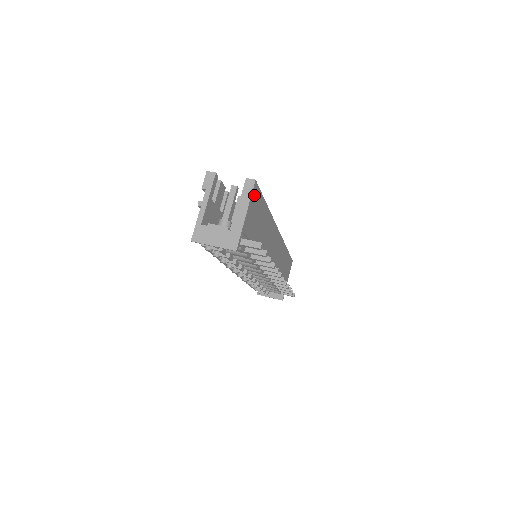
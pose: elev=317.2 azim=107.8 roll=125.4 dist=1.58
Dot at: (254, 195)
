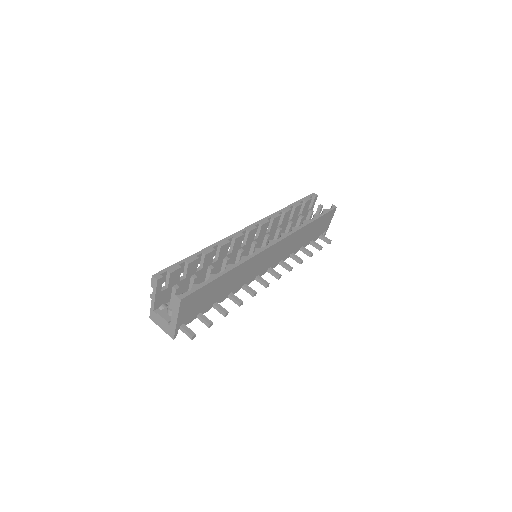
Dot at: (186, 303)
